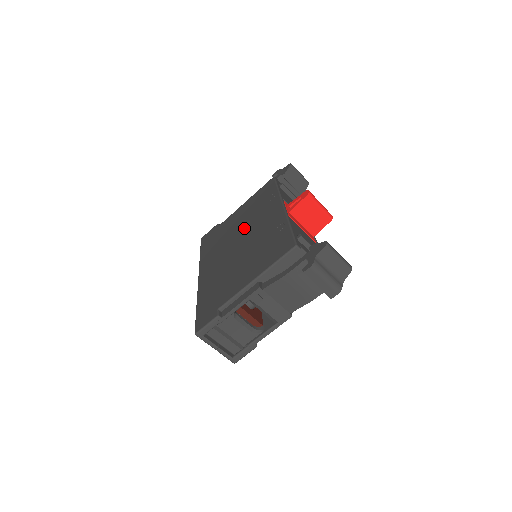
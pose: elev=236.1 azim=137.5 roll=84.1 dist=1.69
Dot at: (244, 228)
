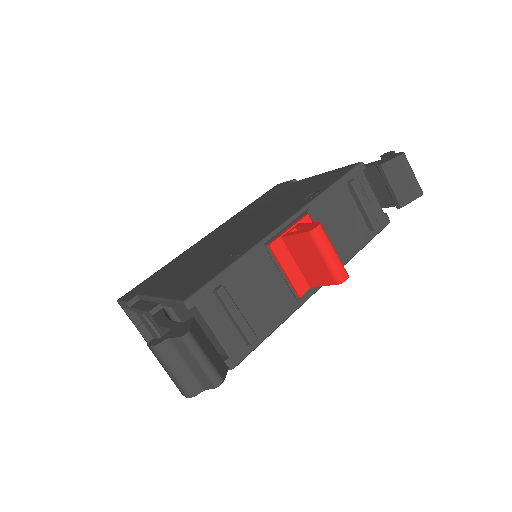
Dot at: (264, 213)
